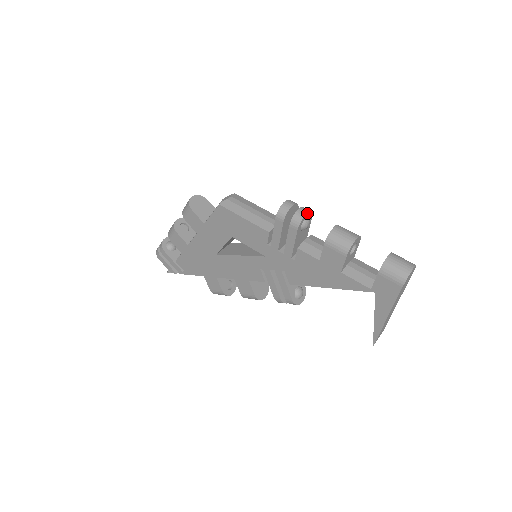
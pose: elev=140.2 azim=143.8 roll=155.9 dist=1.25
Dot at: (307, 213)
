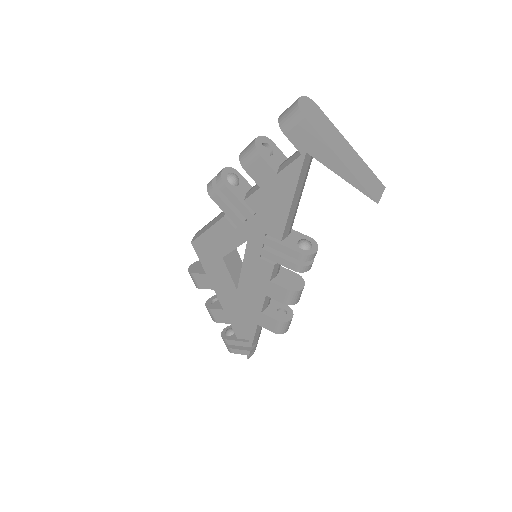
Dot at: (224, 169)
